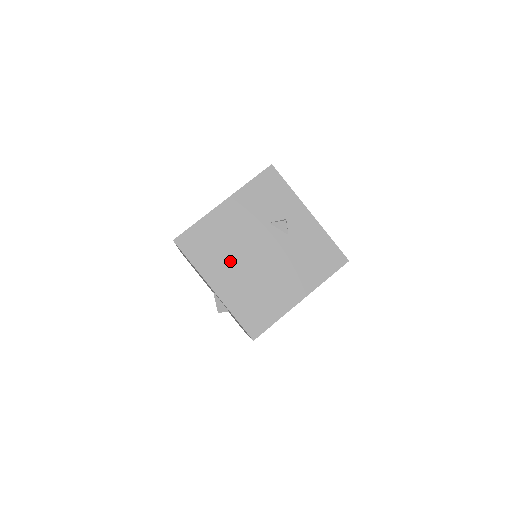
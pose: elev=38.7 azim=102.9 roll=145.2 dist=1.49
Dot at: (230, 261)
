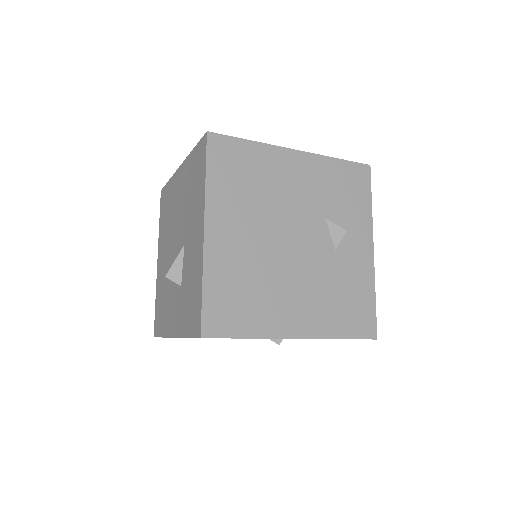
Dot at: (252, 216)
